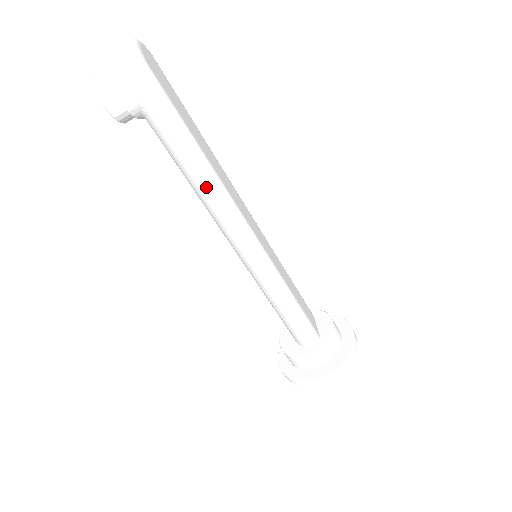
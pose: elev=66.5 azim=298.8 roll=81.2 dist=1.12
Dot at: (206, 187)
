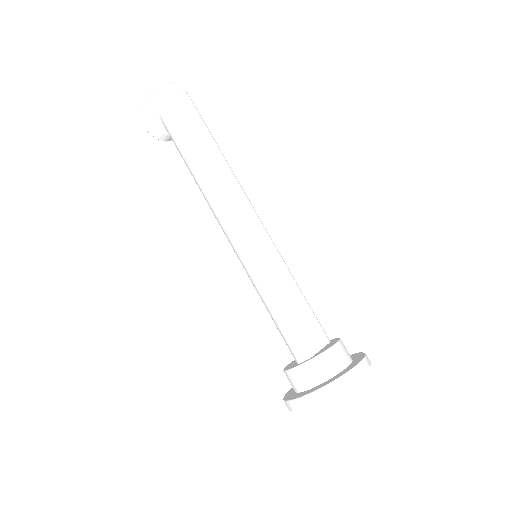
Dot at: (198, 180)
